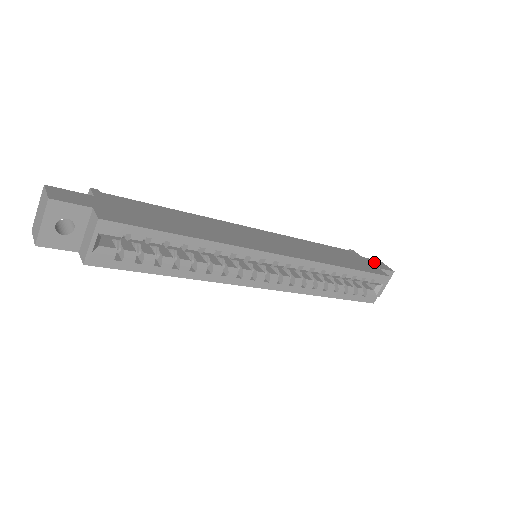
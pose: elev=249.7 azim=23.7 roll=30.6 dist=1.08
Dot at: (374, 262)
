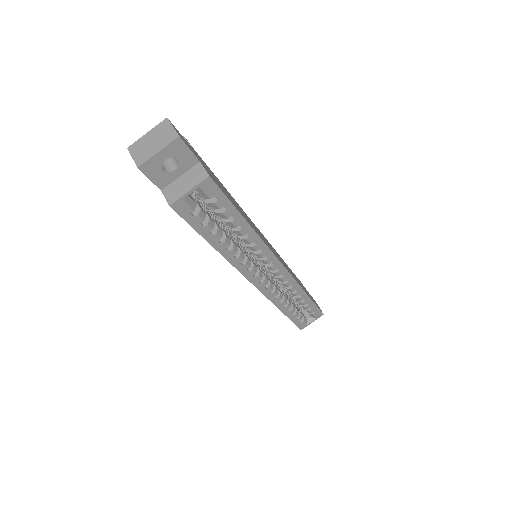
Dot at: occluded
